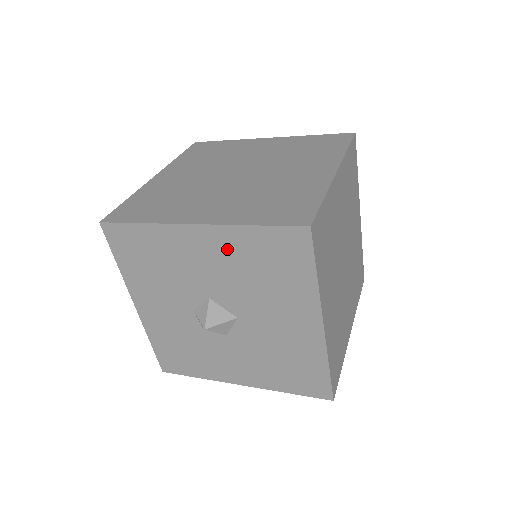
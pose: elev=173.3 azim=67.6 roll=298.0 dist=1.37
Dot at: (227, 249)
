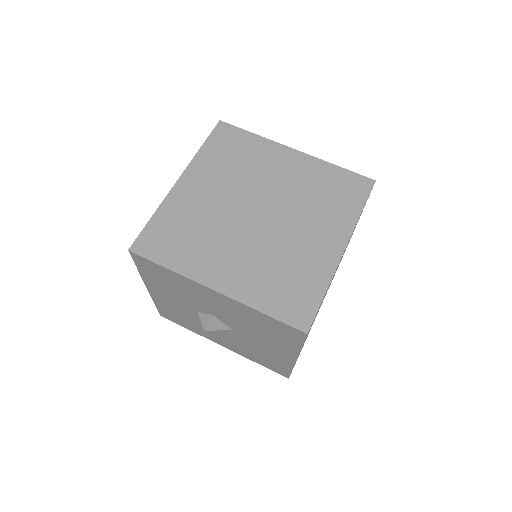
Dot at: (237, 309)
